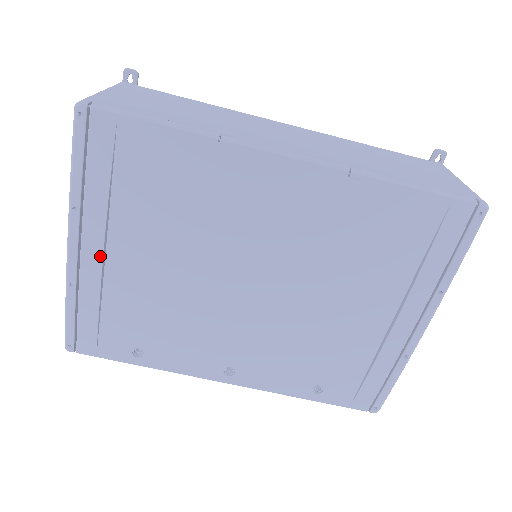
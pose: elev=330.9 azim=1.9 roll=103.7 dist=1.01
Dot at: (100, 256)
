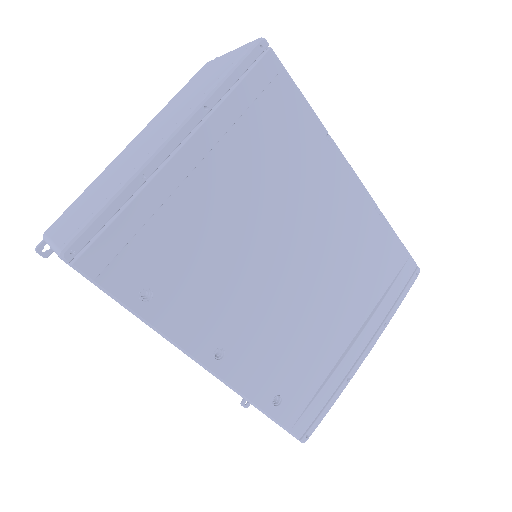
Dot at: (194, 164)
